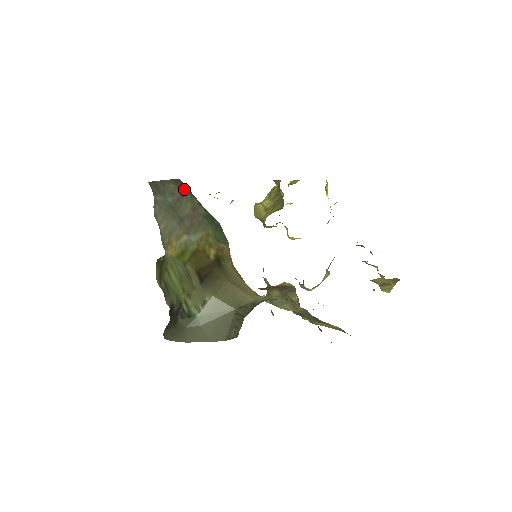
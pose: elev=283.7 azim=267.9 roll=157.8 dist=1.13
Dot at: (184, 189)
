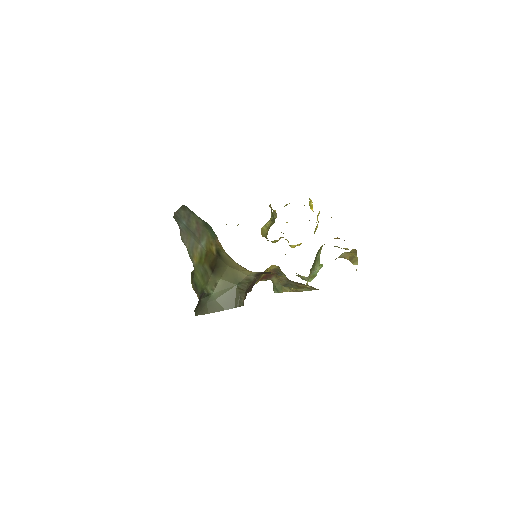
Dot at: (188, 211)
